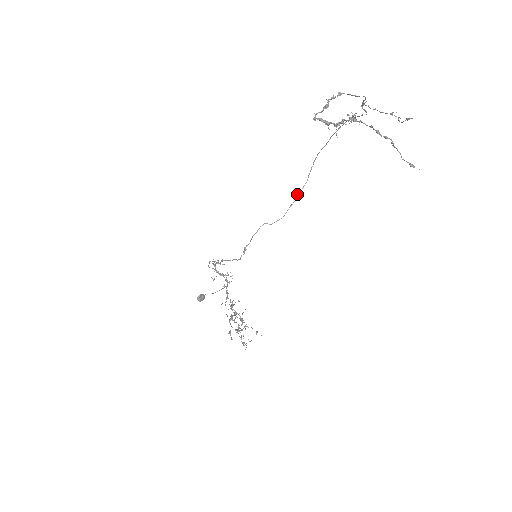
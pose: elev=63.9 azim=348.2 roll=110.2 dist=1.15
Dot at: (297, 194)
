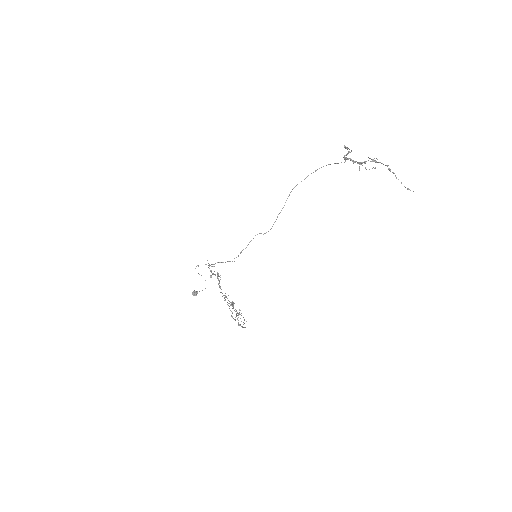
Dot at: occluded
